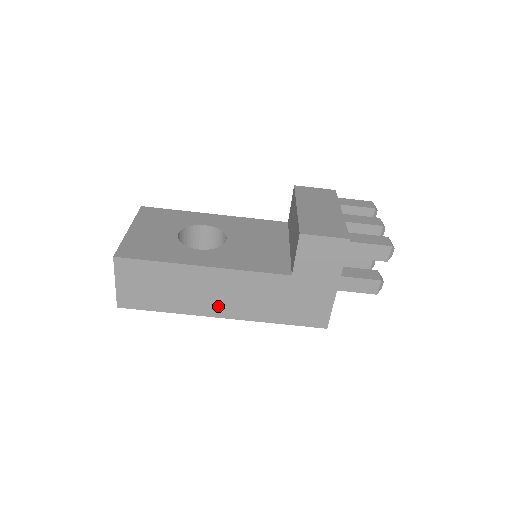
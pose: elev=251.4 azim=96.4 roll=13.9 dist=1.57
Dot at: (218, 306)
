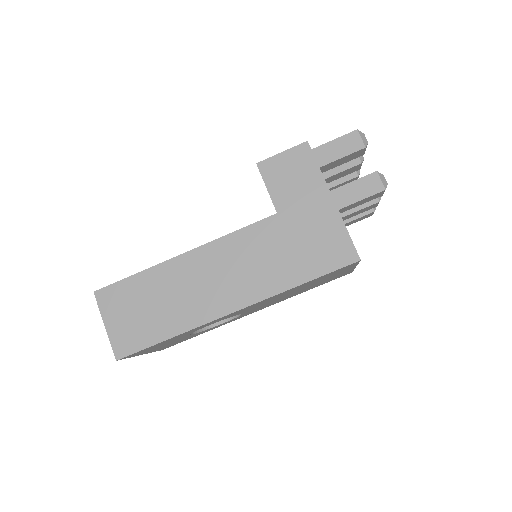
Dot at: (222, 297)
